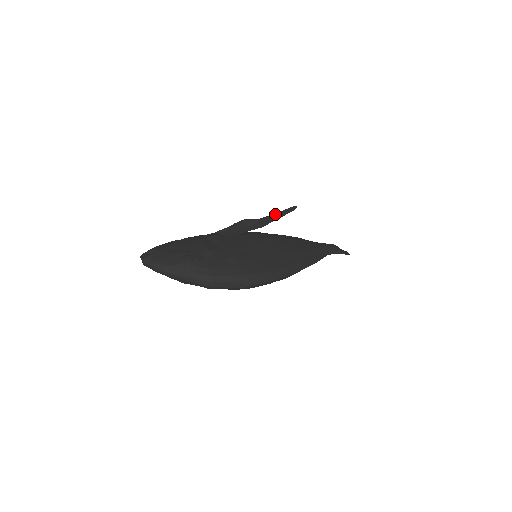
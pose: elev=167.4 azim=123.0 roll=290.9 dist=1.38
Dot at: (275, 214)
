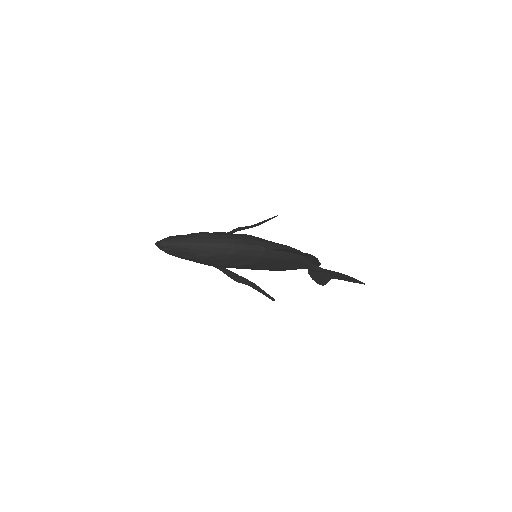
Dot at: (262, 221)
